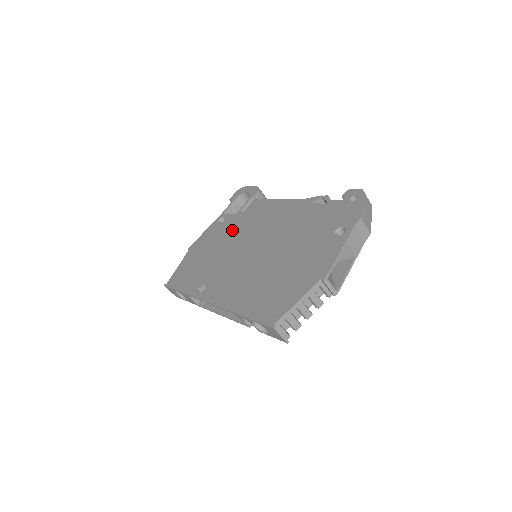
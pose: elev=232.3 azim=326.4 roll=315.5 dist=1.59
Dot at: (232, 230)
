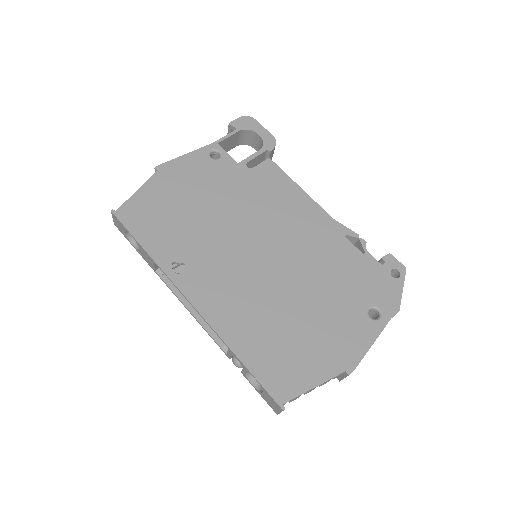
Dot at: (232, 190)
